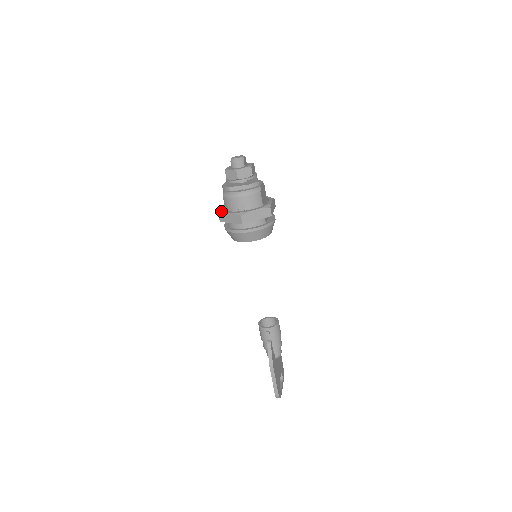
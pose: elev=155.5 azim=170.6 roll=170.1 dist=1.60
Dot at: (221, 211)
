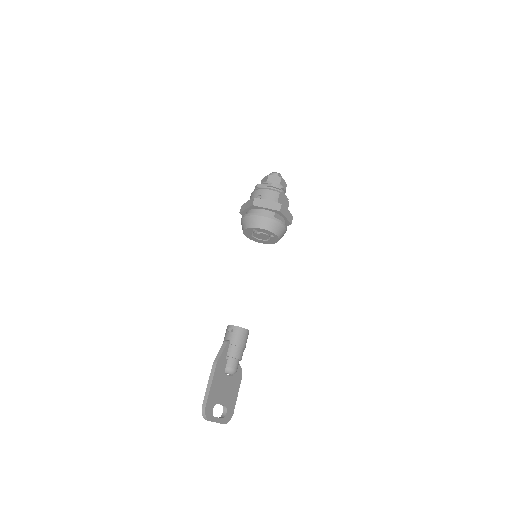
Dot at: occluded
